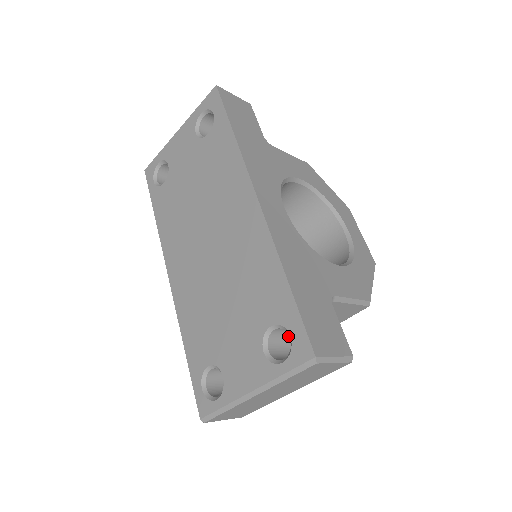
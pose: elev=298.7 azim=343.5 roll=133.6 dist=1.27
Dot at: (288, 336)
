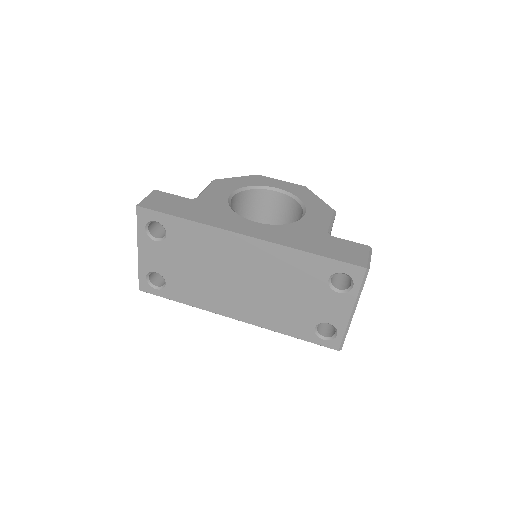
Dot at: occluded
